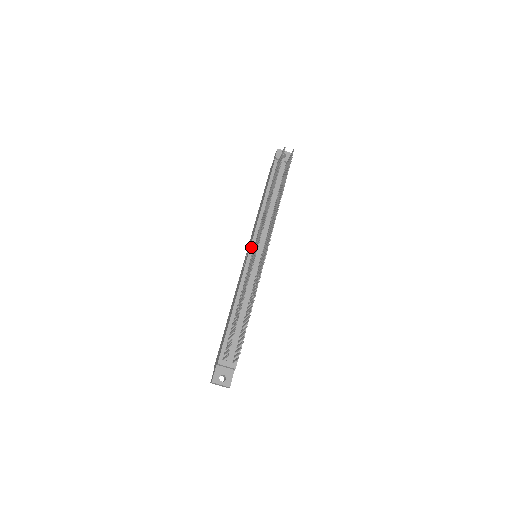
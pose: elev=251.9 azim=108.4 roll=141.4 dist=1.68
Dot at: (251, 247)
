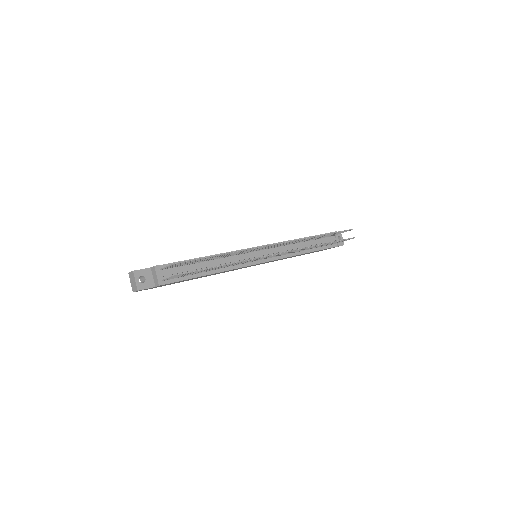
Dot at: occluded
